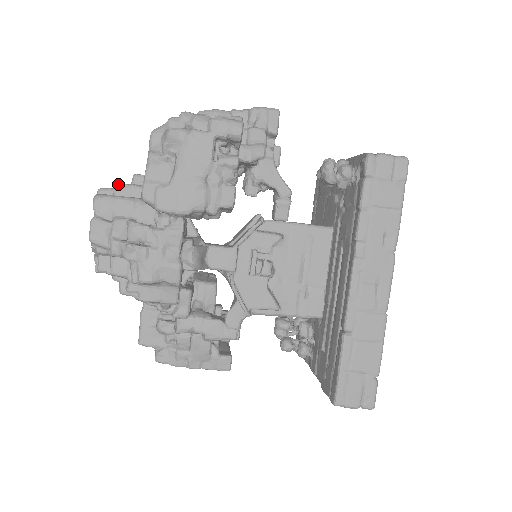
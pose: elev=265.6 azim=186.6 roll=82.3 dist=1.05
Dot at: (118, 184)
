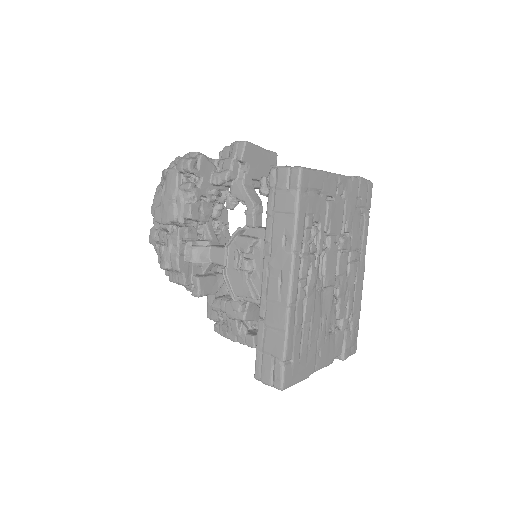
Dot at: occluded
